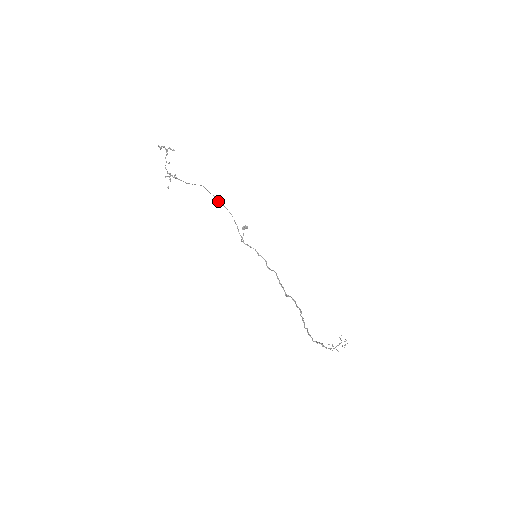
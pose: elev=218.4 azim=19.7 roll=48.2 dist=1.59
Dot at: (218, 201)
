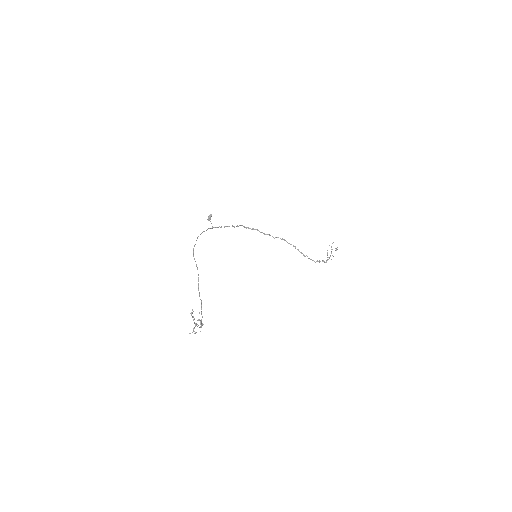
Dot at: occluded
